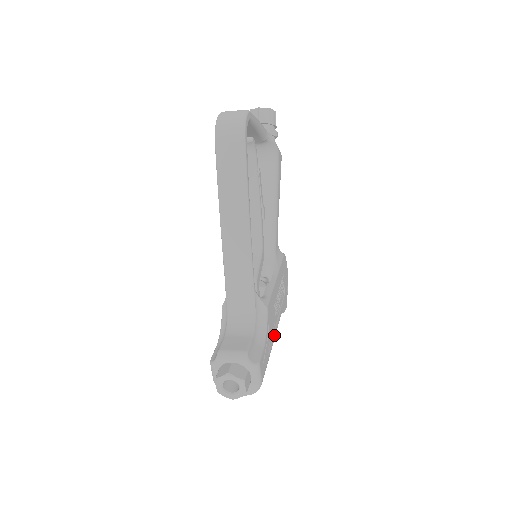
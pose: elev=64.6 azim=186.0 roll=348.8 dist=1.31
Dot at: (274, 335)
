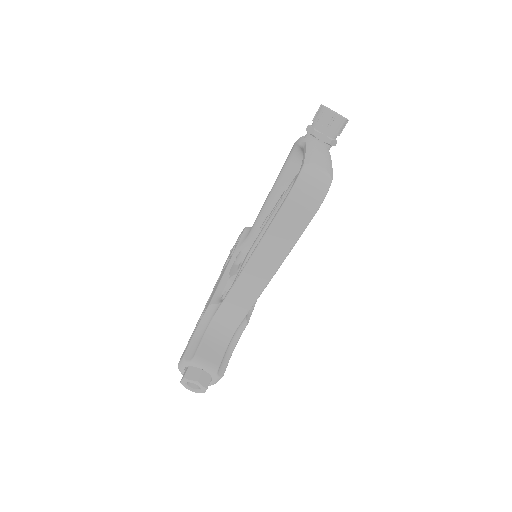
Dot at: occluded
